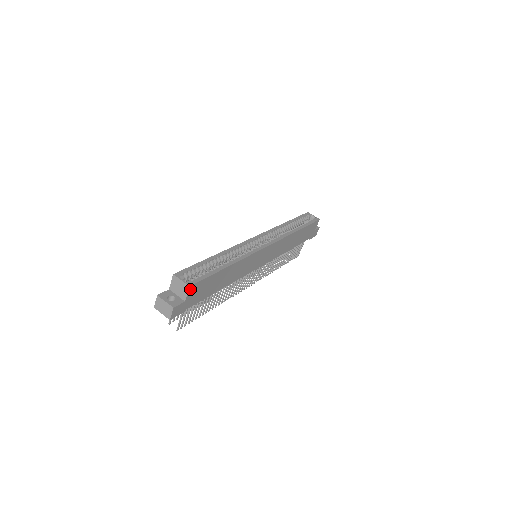
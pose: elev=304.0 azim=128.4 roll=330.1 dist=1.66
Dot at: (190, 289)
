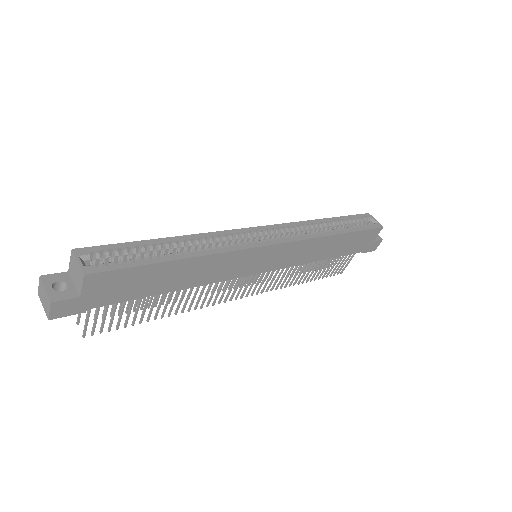
Dot at: (88, 279)
